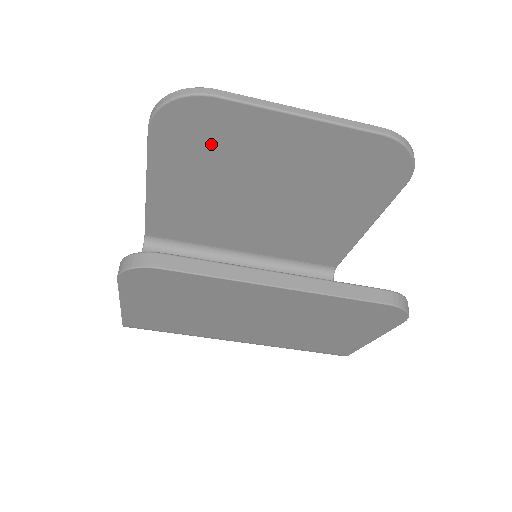
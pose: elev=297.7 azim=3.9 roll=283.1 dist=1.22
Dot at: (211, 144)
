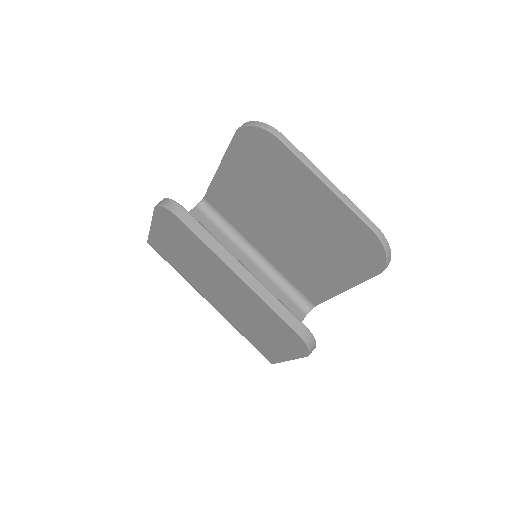
Dot at: (267, 166)
